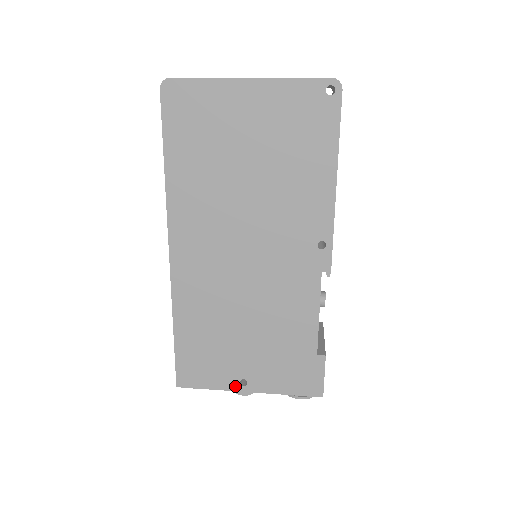
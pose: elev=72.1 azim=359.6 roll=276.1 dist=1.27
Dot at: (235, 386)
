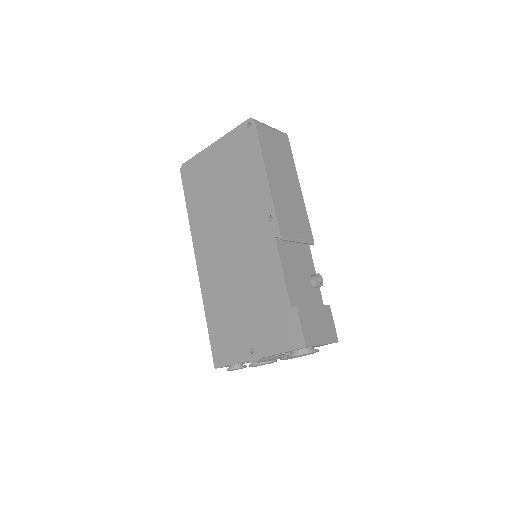
Dot at: (247, 356)
